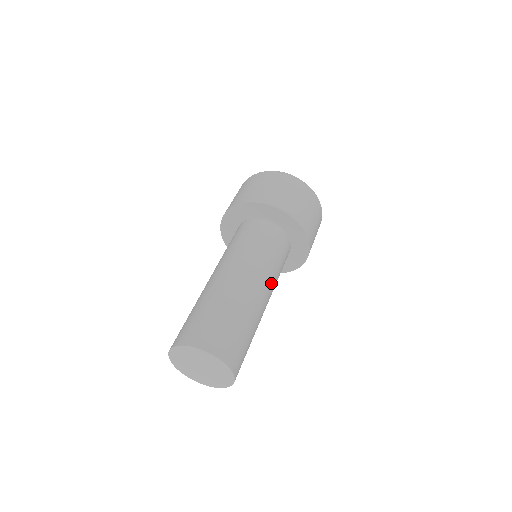
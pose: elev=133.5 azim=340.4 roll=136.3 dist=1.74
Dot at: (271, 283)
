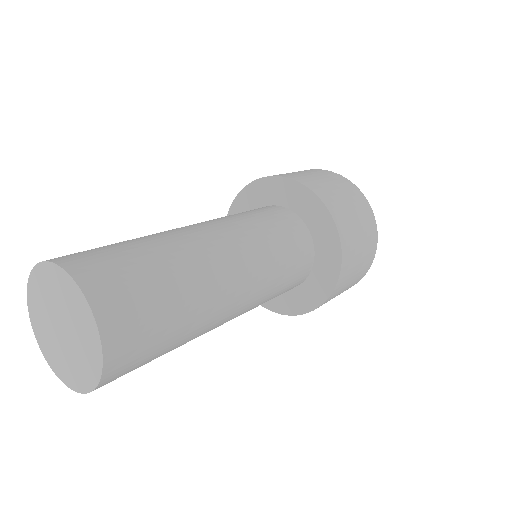
Dot at: (236, 232)
